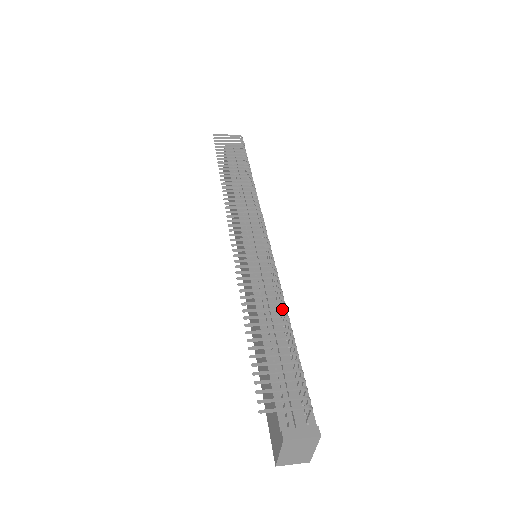
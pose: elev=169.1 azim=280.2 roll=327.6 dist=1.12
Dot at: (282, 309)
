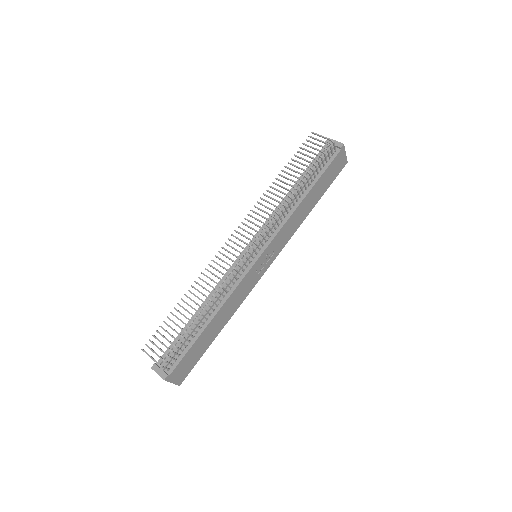
Dot at: occluded
